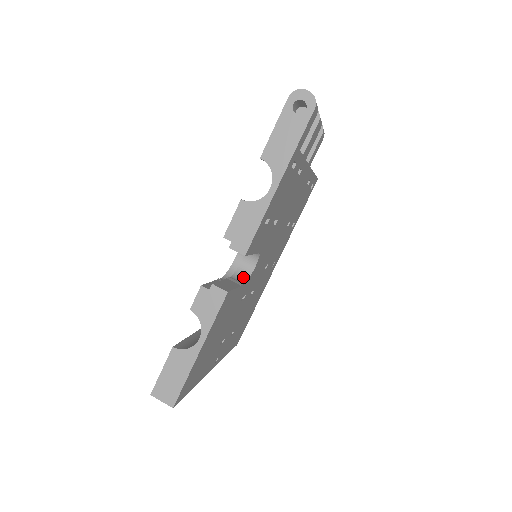
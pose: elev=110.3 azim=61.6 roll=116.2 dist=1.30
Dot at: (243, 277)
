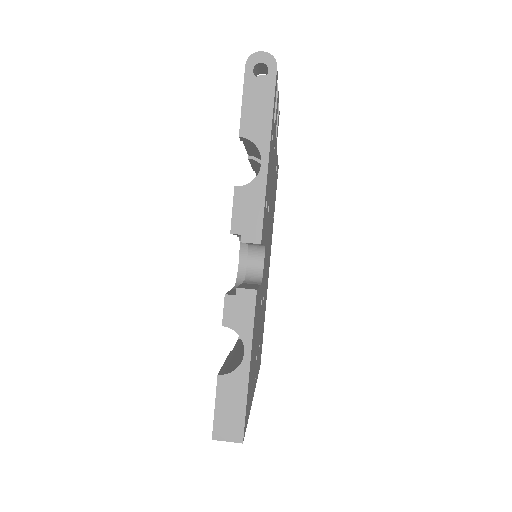
Dot at: (256, 278)
